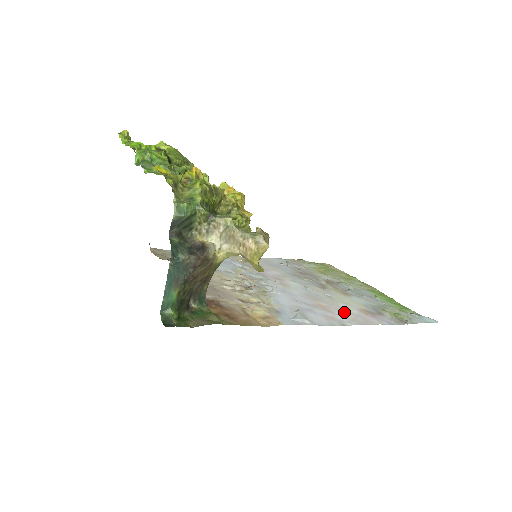
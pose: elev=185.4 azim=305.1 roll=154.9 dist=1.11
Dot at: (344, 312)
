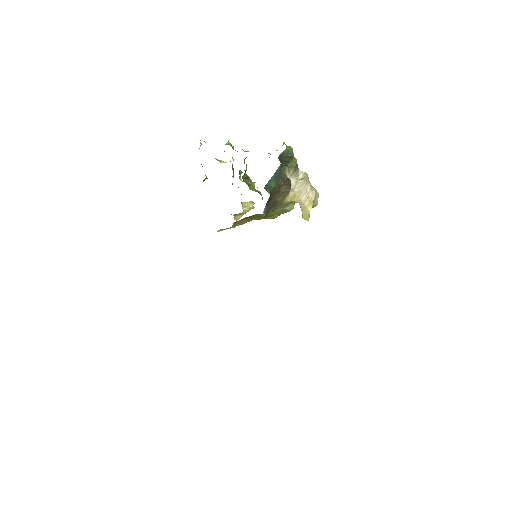
Dot at: occluded
